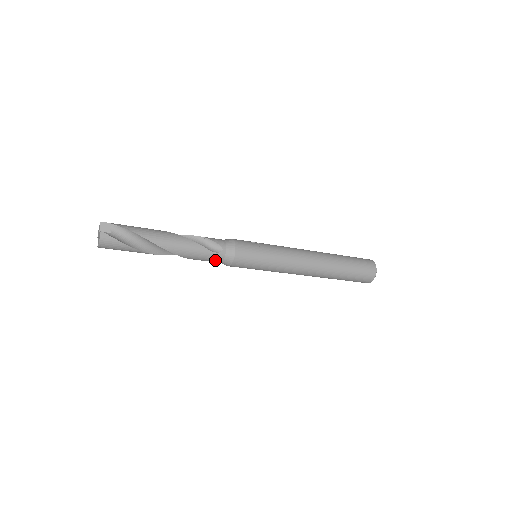
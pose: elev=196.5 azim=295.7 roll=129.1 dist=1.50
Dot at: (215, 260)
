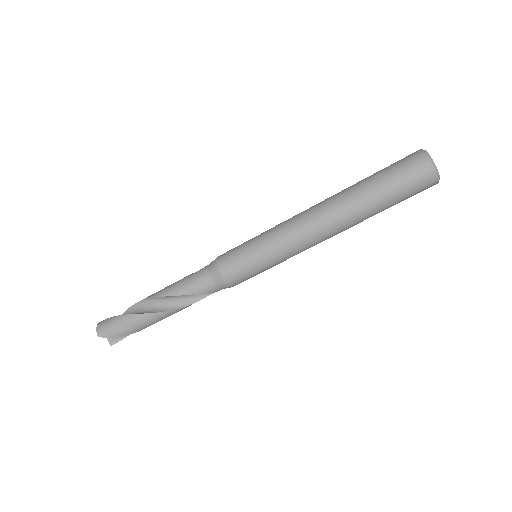
Dot at: (202, 277)
